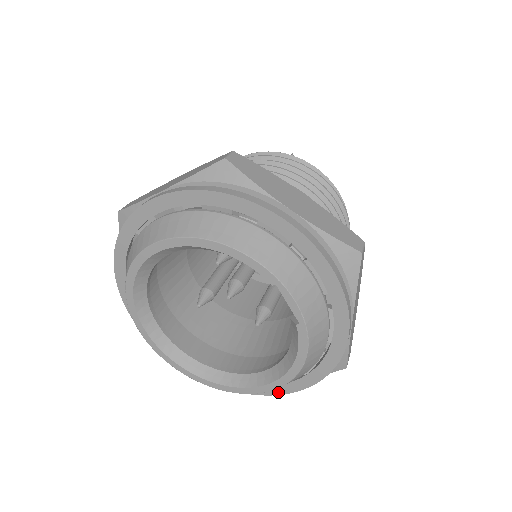
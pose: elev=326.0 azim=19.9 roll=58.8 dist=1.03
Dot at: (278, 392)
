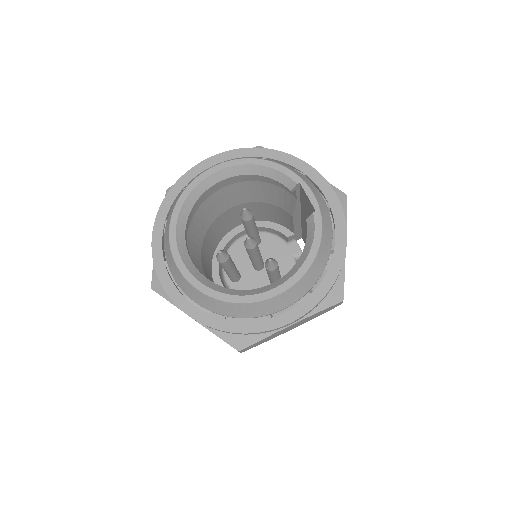
Dot at: (287, 320)
